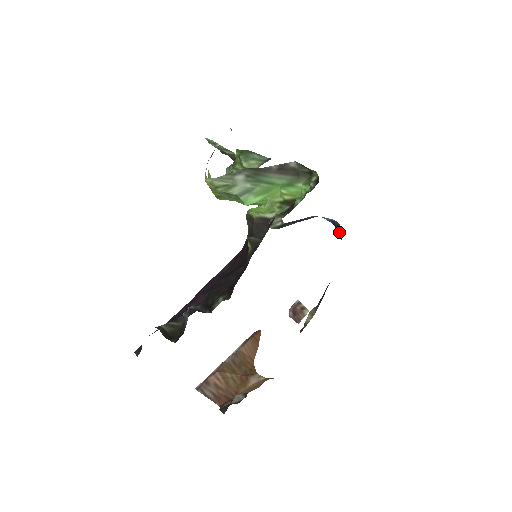
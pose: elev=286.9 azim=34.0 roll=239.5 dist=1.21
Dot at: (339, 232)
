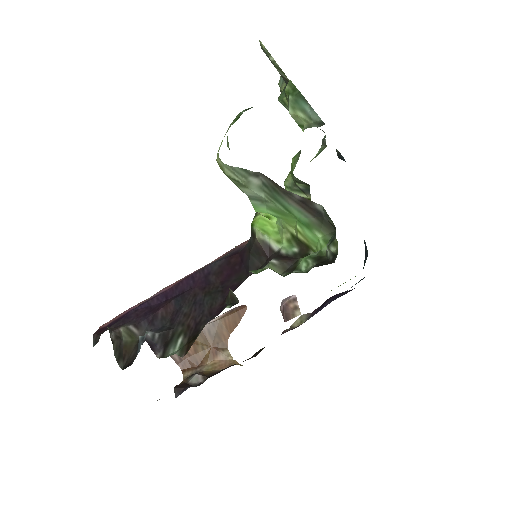
Dot at: (365, 256)
